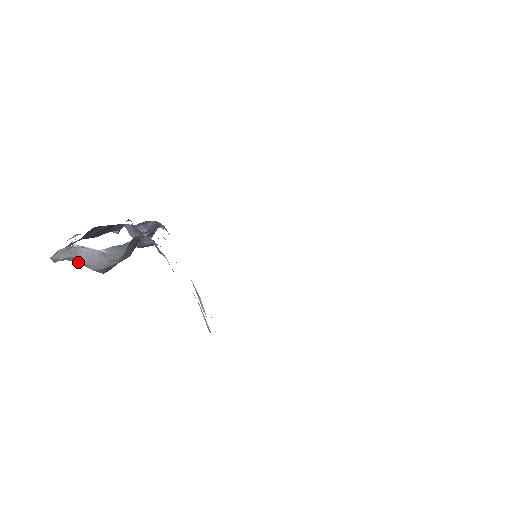
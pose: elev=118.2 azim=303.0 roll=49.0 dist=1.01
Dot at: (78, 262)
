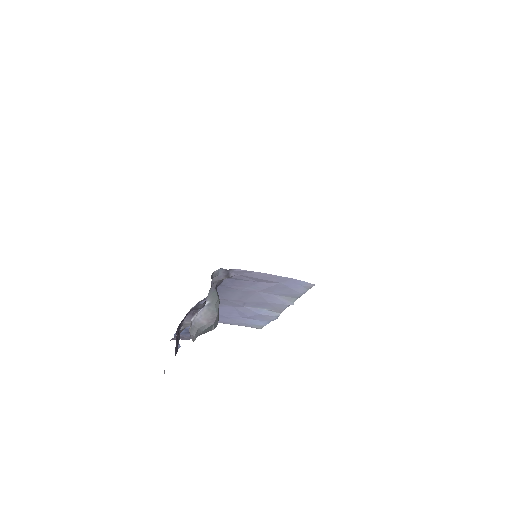
Dot at: (202, 330)
